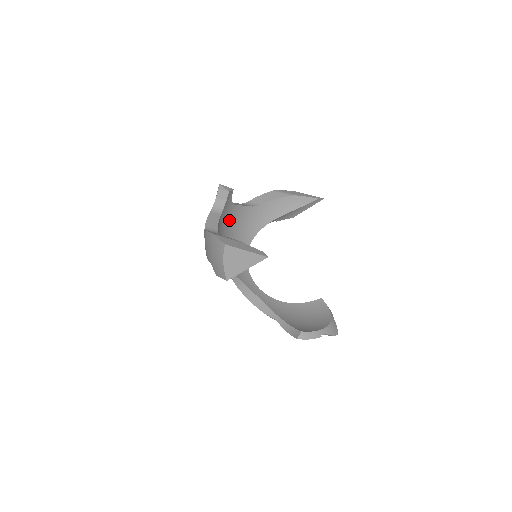
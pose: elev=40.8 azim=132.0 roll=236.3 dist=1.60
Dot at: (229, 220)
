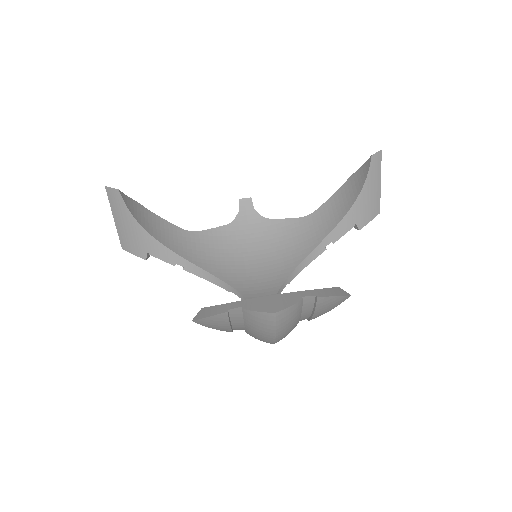
Dot at: (259, 237)
